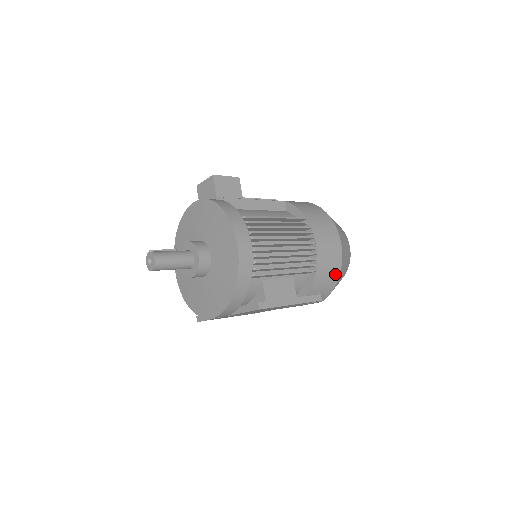
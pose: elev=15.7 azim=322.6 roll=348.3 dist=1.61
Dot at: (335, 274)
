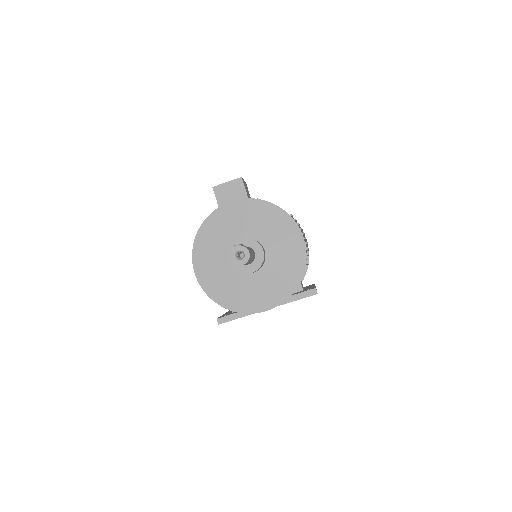
Dot at: occluded
